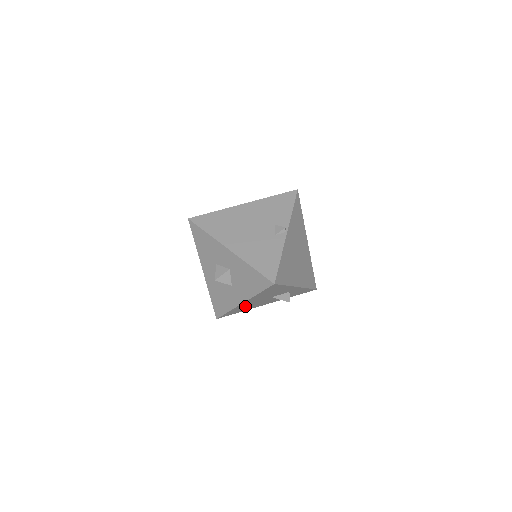
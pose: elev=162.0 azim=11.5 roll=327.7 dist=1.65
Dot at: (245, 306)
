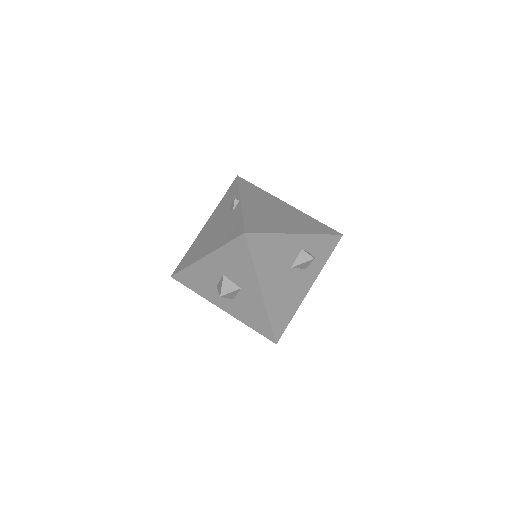
Dot at: (279, 301)
